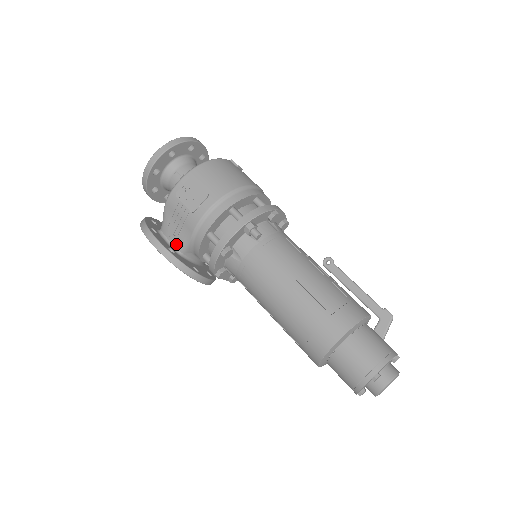
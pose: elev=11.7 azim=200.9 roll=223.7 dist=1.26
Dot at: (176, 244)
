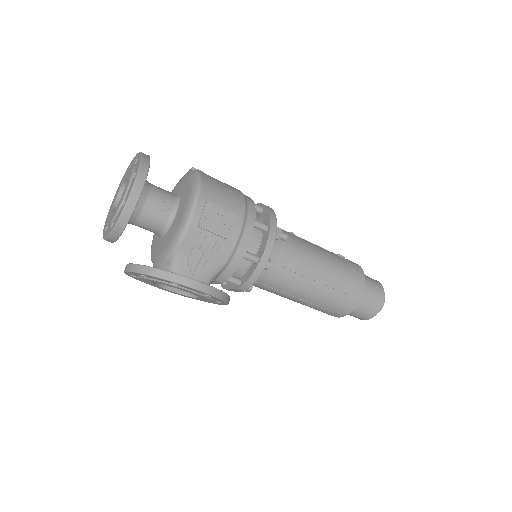
Dot at: (204, 279)
